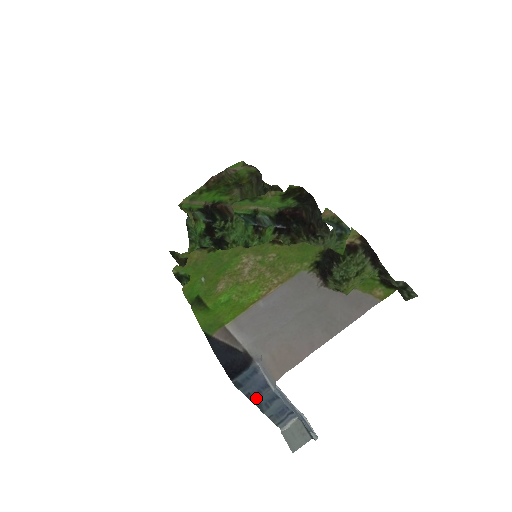
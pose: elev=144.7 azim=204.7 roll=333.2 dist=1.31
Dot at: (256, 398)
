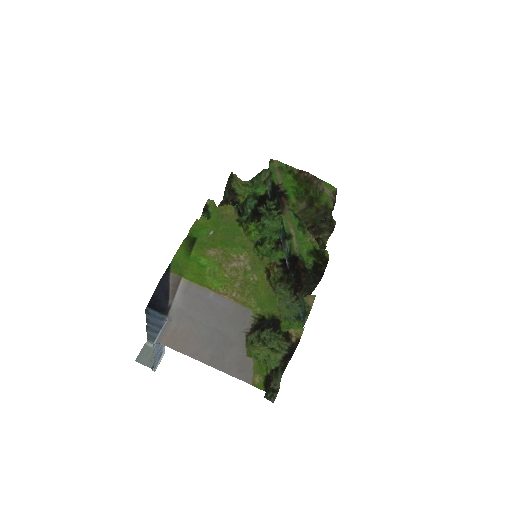
Dot at: (150, 323)
